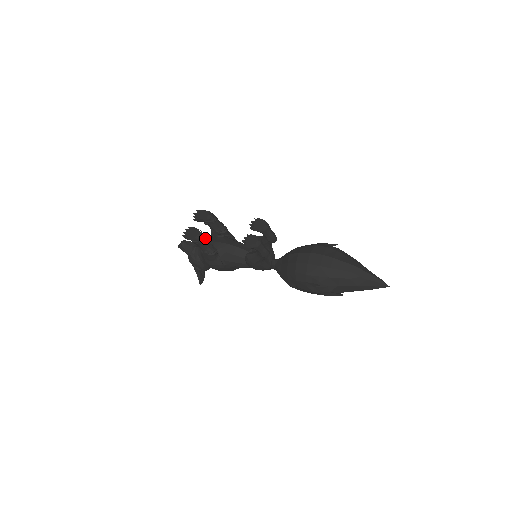
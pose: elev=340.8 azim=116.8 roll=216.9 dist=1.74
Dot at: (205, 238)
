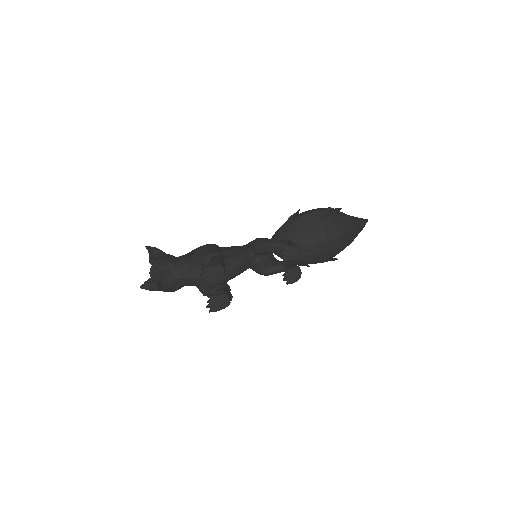
Dot at: (230, 294)
